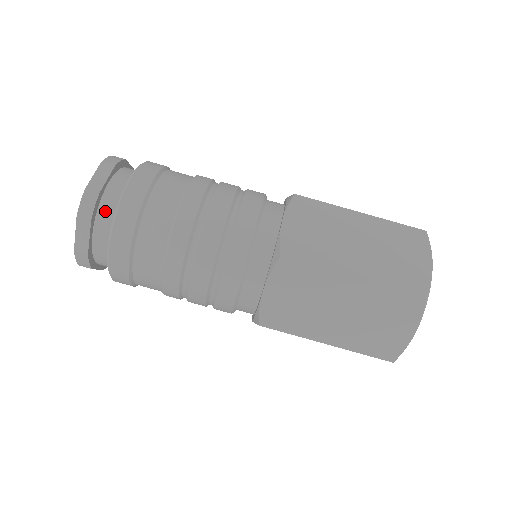
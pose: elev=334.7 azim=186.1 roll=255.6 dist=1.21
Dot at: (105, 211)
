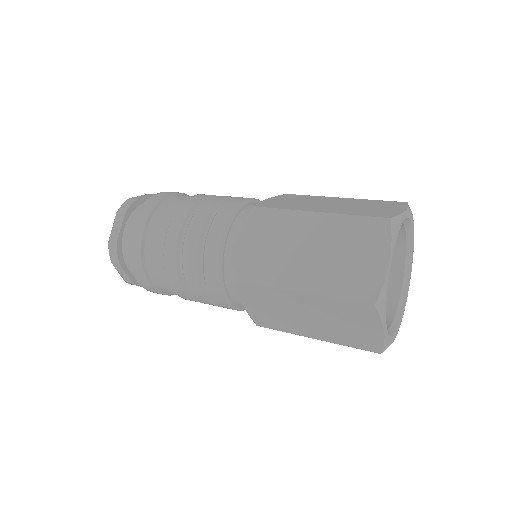
Dot at: occluded
